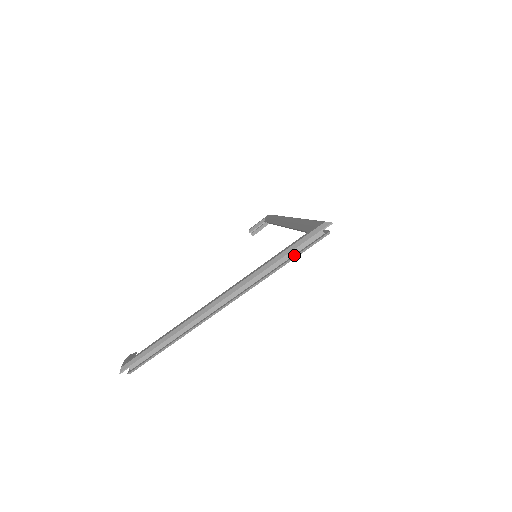
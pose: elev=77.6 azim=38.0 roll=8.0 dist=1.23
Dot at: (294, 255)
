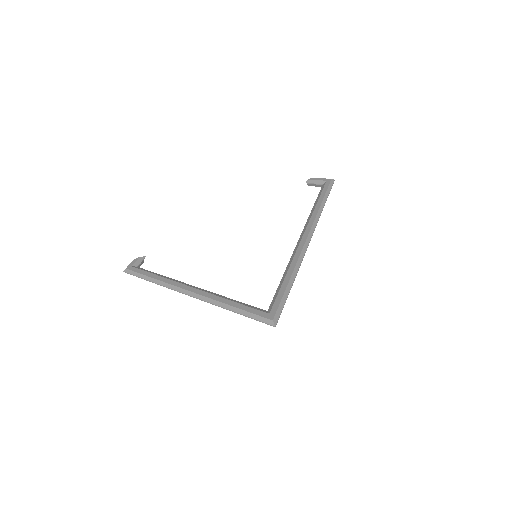
Dot at: occluded
